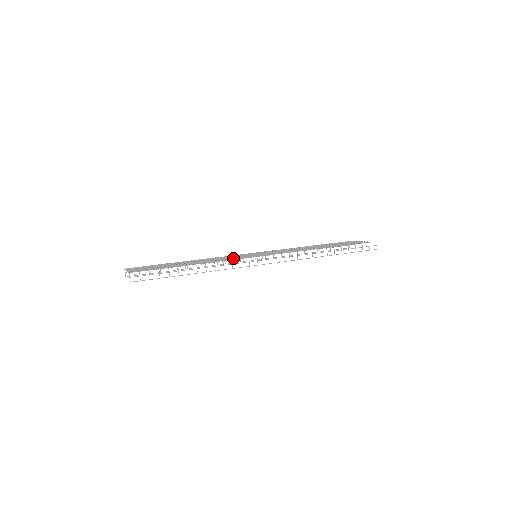
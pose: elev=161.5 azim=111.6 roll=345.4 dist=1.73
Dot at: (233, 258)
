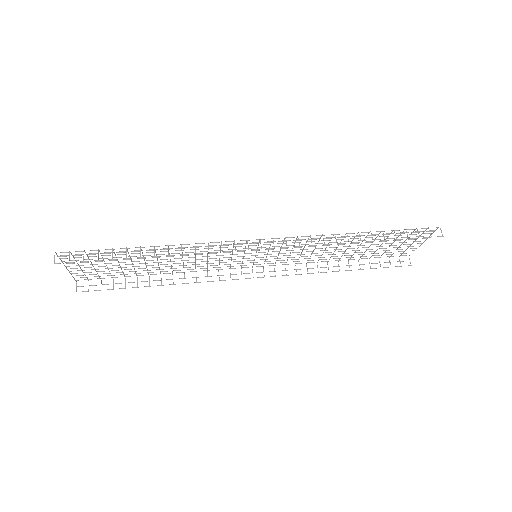
Dot at: (217, 250)
